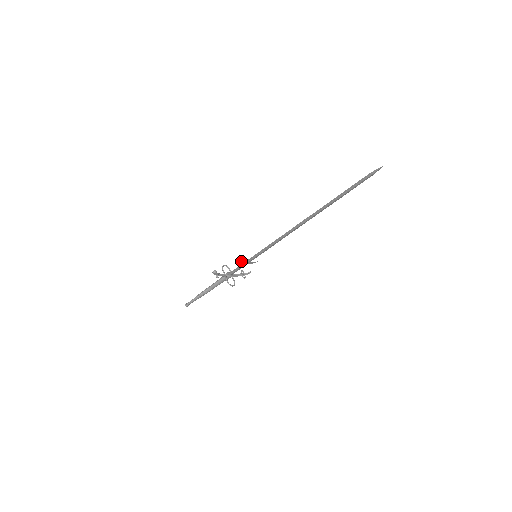
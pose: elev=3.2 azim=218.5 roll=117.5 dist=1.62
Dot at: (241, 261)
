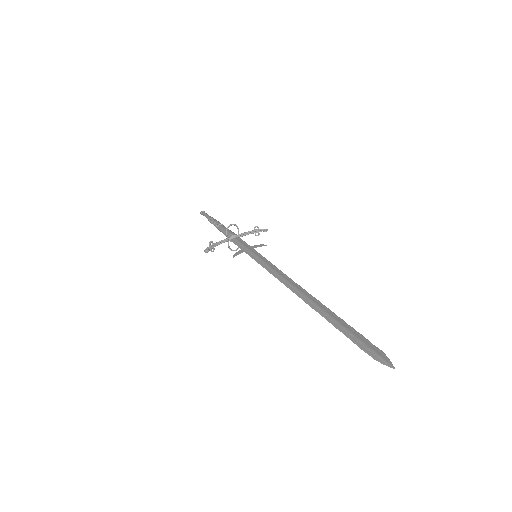
Dot at: (237, 254)
